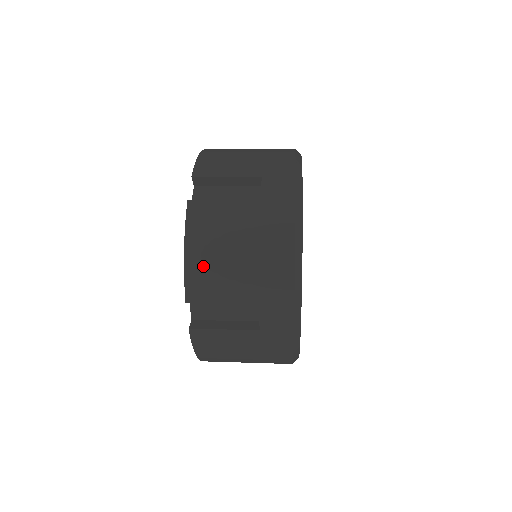
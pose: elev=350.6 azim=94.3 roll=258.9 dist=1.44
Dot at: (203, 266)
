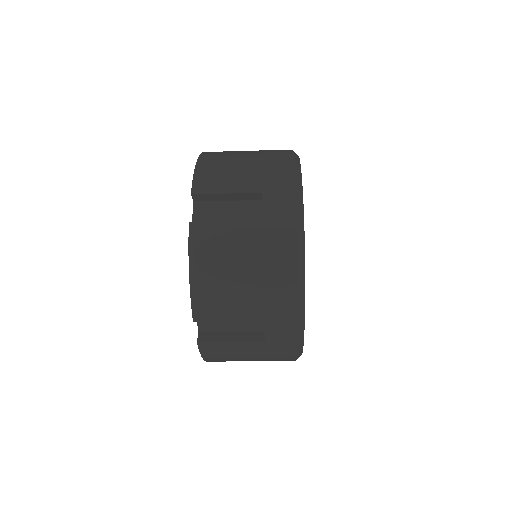
Dot at: (209, 288)
